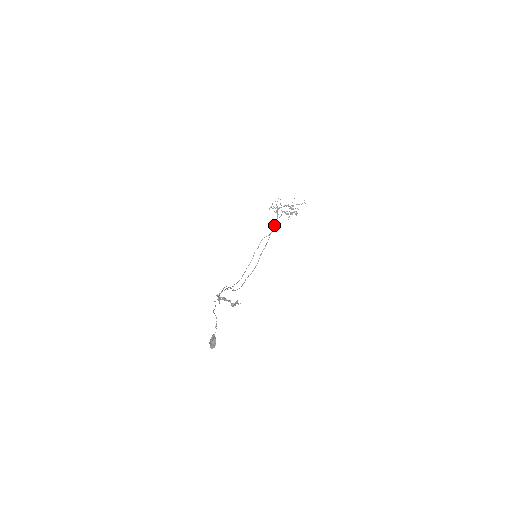
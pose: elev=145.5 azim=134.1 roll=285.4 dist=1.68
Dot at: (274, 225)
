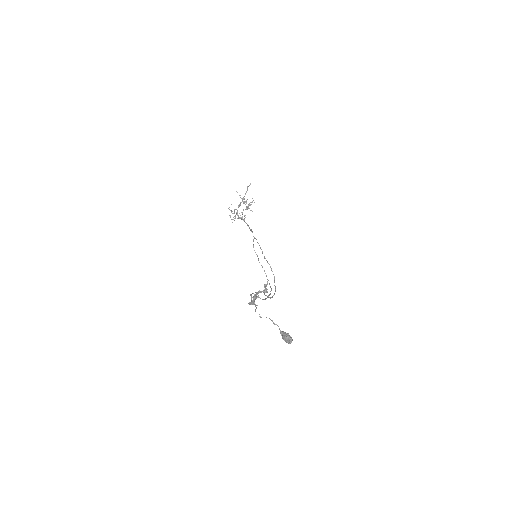
Dot at: occluded
